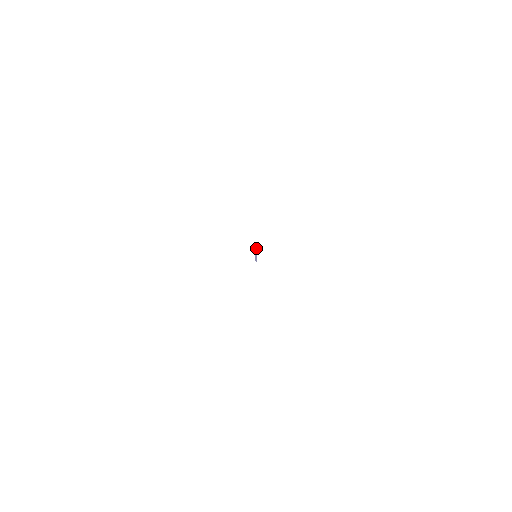
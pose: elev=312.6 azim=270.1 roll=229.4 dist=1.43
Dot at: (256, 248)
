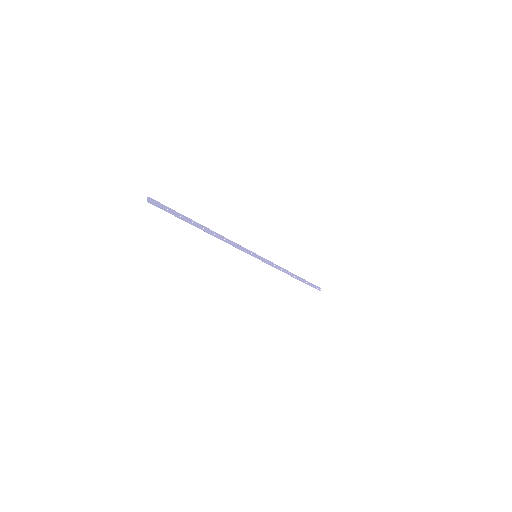
Dot at: (186, 217)
